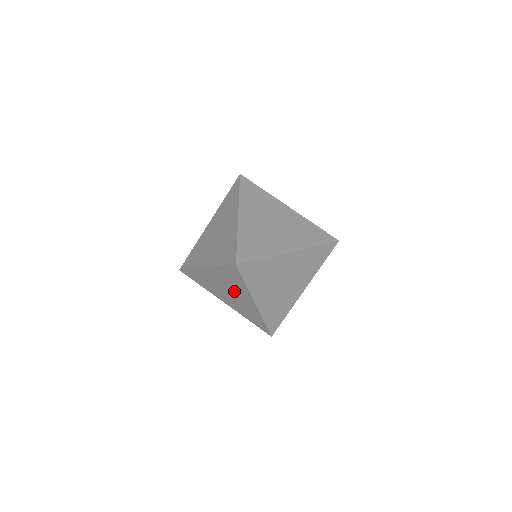
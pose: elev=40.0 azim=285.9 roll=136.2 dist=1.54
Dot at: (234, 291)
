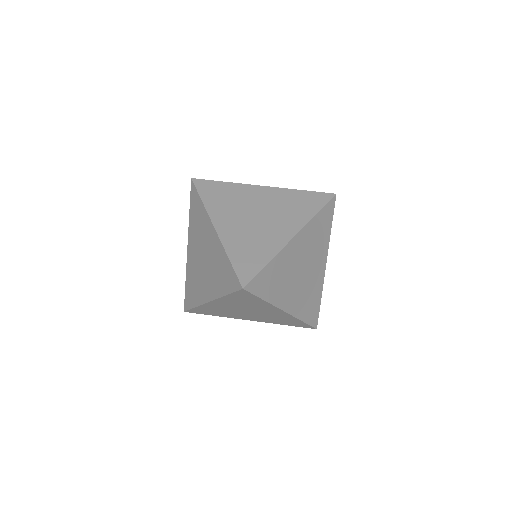
Dot at: (203, 242)
